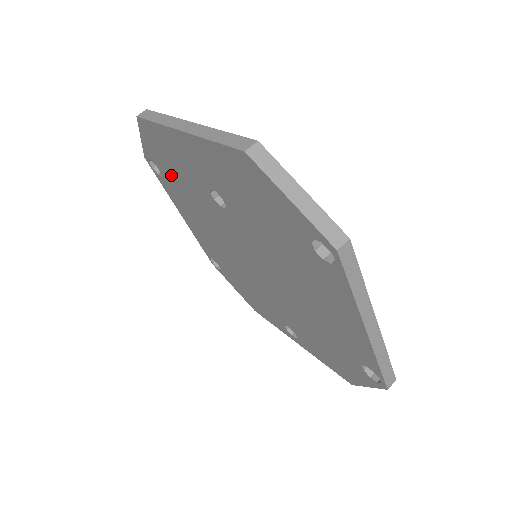
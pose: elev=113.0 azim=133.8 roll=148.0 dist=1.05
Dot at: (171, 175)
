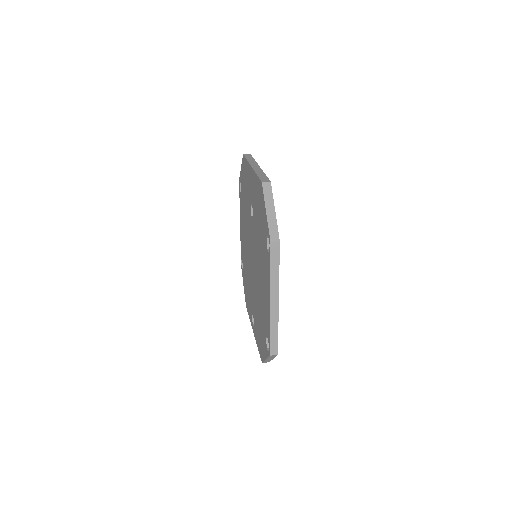
Dot at: occluded
